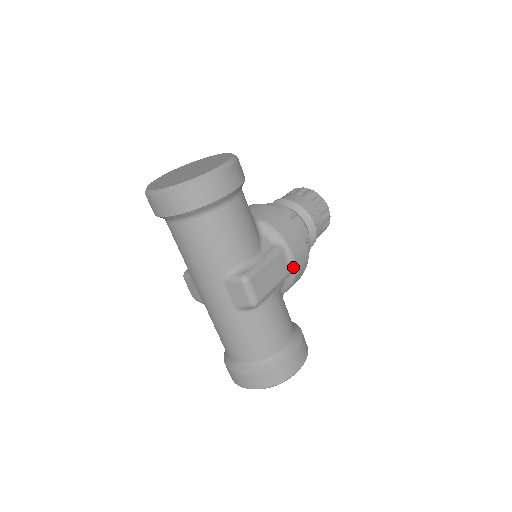
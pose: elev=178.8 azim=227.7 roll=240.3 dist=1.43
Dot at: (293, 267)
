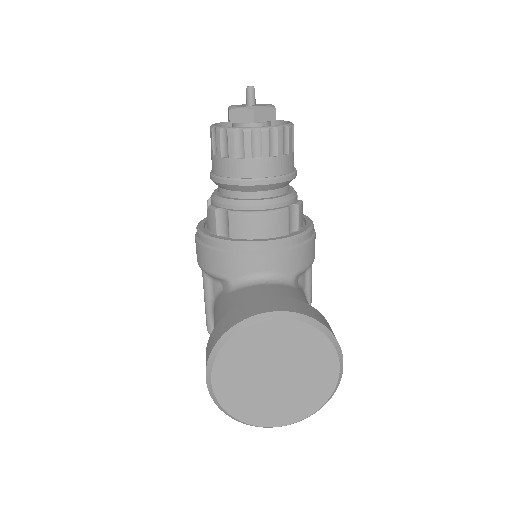
Dot at: occluded
